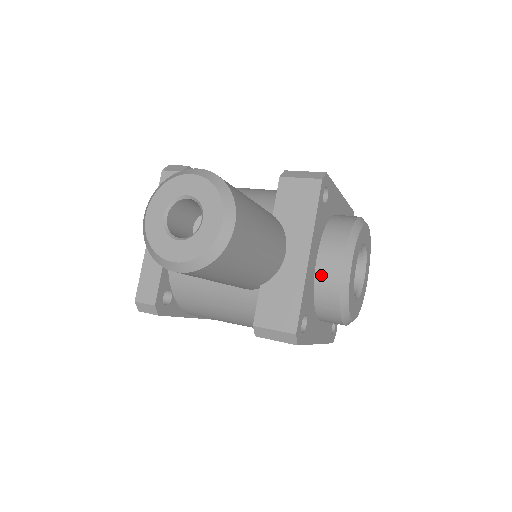
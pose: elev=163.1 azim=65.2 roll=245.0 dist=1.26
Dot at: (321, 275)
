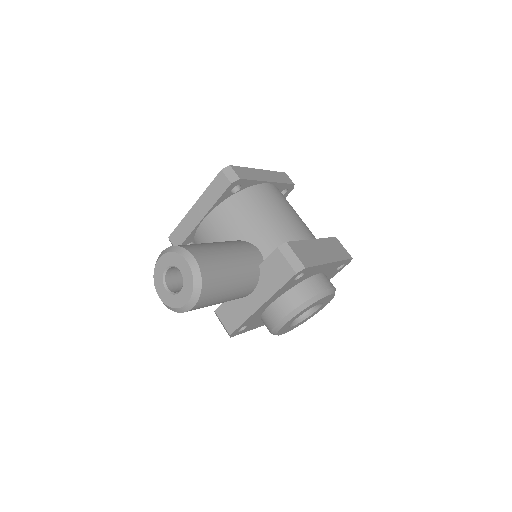
Dot at: (268, 313)
